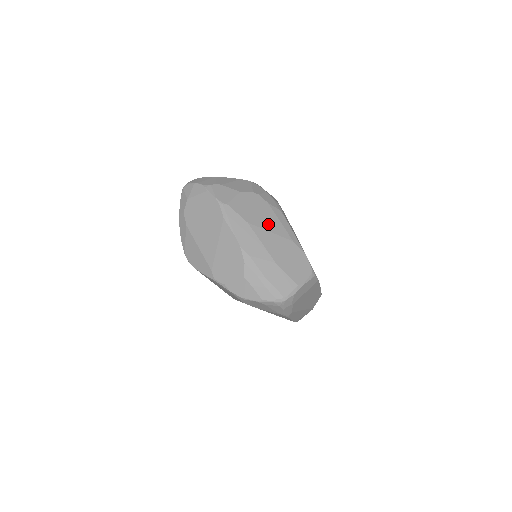
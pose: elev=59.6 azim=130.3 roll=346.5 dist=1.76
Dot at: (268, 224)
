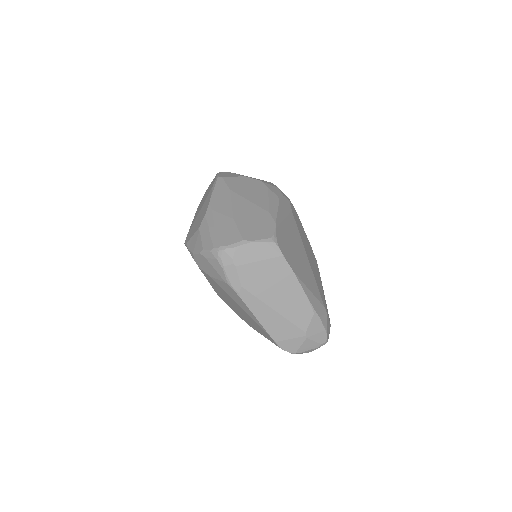
Dot at: (252, 197)
